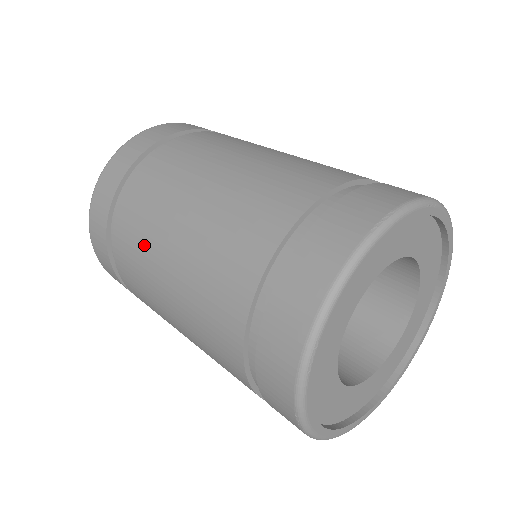
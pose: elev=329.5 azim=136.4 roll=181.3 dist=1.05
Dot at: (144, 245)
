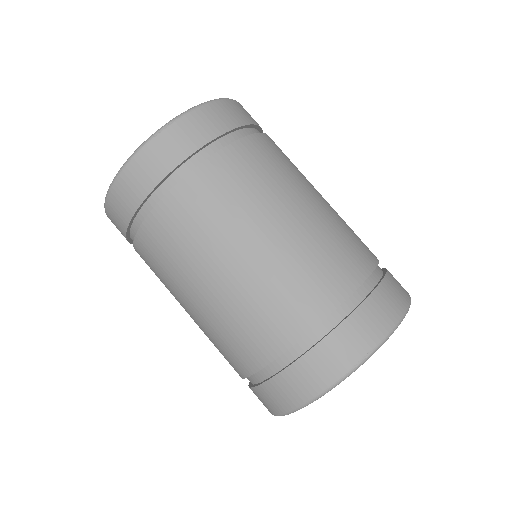
Dot at: (171, 271)
